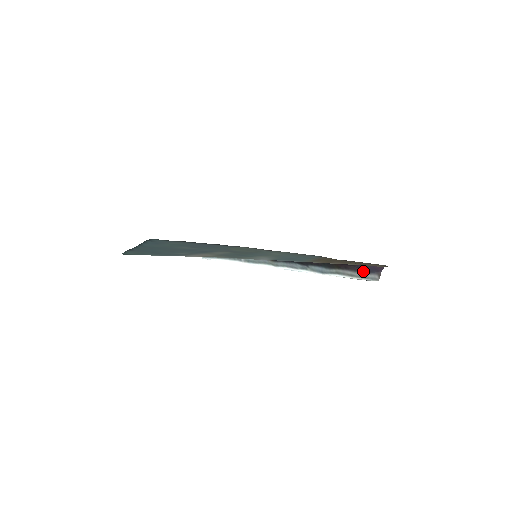
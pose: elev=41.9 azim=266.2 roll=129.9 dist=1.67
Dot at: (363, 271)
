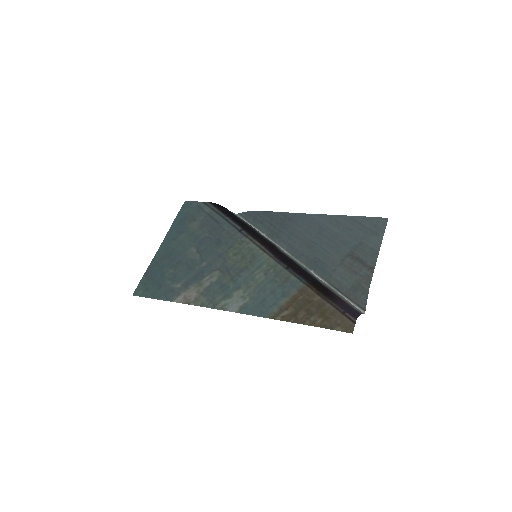
Dot at: (346, 303)
